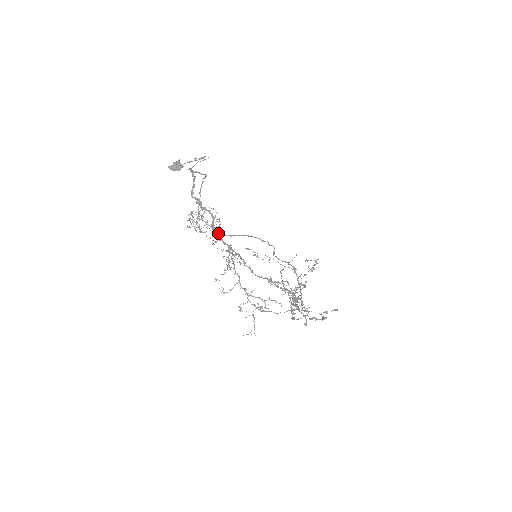
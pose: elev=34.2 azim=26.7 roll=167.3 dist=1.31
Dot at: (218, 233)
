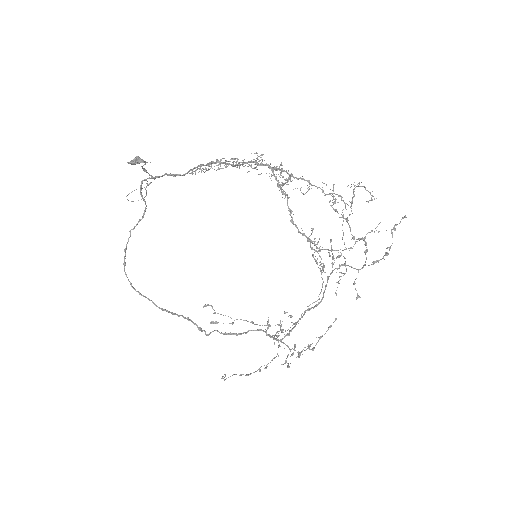
Dot at: (255, 160)
